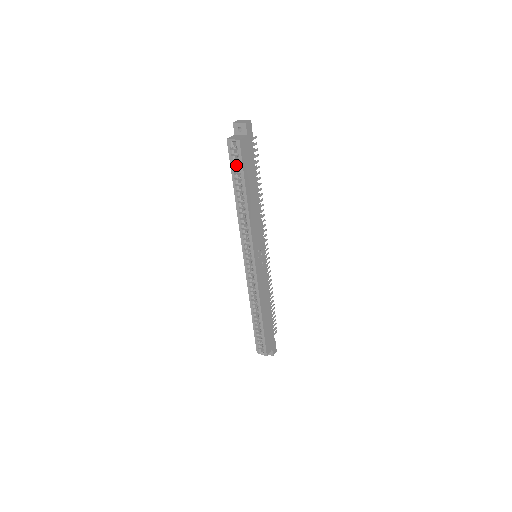
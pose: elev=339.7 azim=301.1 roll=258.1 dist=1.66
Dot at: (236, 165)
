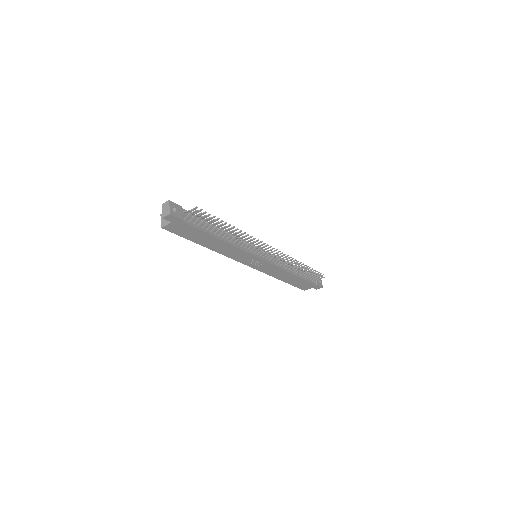
Dot at: occluded
